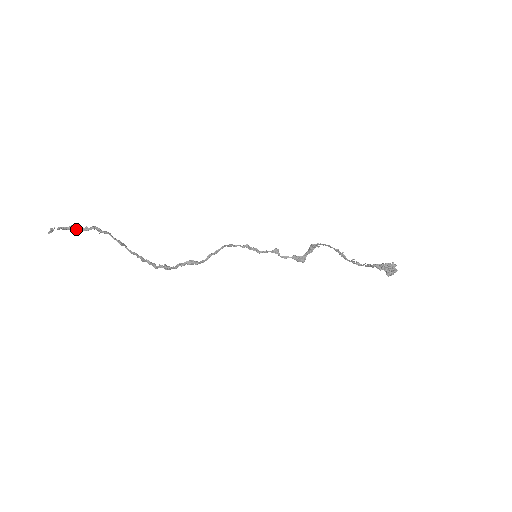
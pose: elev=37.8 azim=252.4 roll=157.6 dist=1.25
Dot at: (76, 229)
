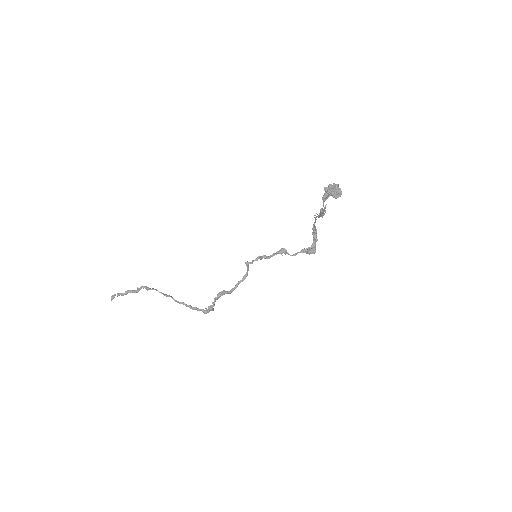
Dot at: (131, 292)
